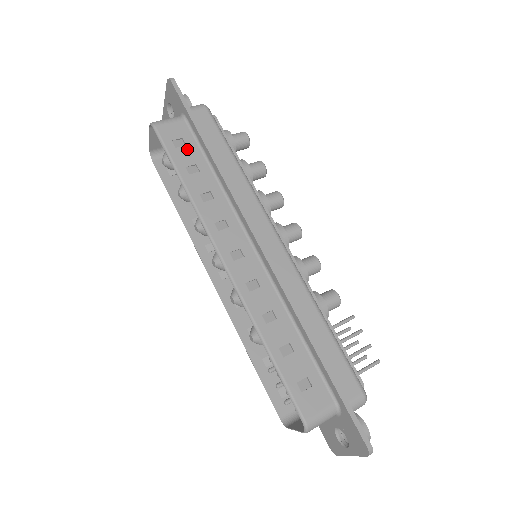
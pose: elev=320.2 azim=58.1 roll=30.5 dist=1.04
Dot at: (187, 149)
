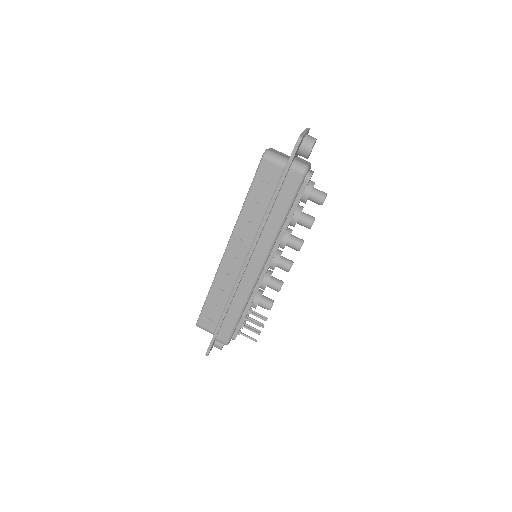
Dot at: (266, 187)
